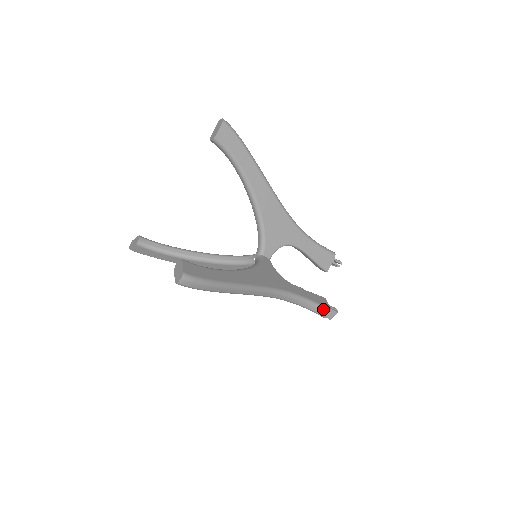
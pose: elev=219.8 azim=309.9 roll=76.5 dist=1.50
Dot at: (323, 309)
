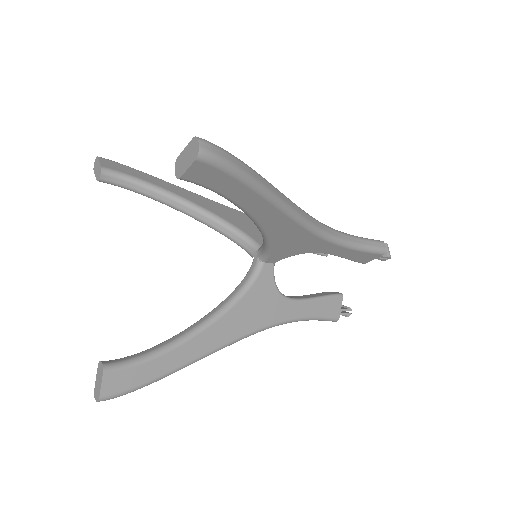
Dot at: (327, 320)
